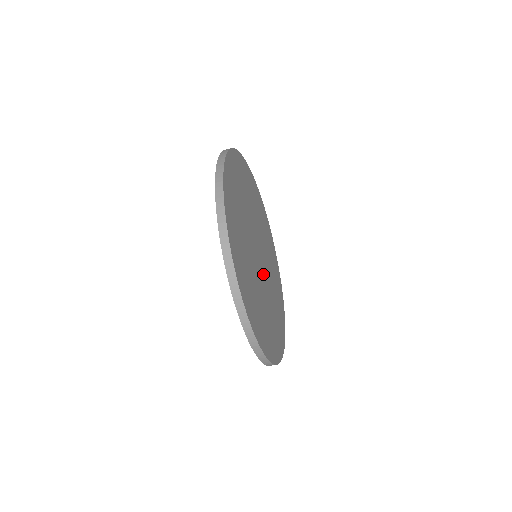
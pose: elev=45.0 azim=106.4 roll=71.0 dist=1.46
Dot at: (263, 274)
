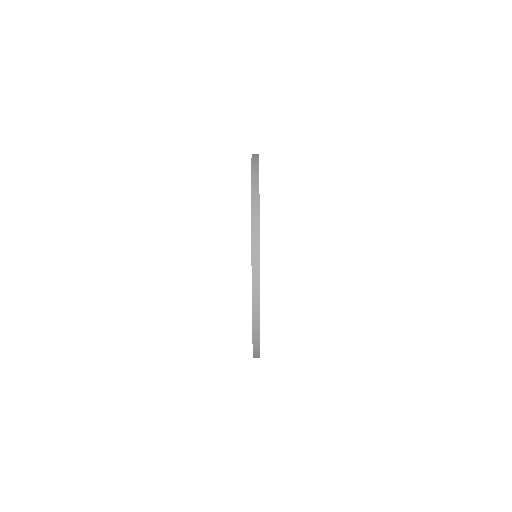
Dot at: occluded
